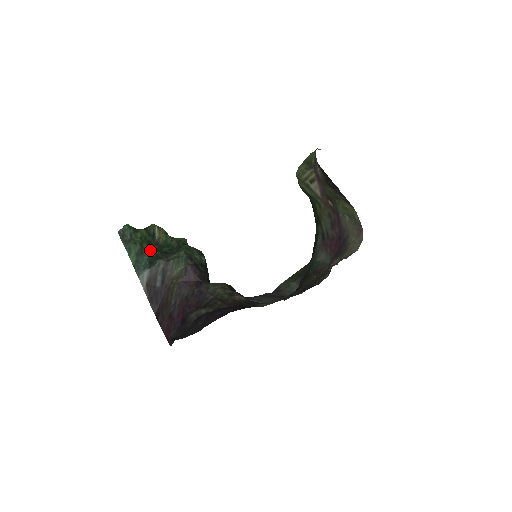
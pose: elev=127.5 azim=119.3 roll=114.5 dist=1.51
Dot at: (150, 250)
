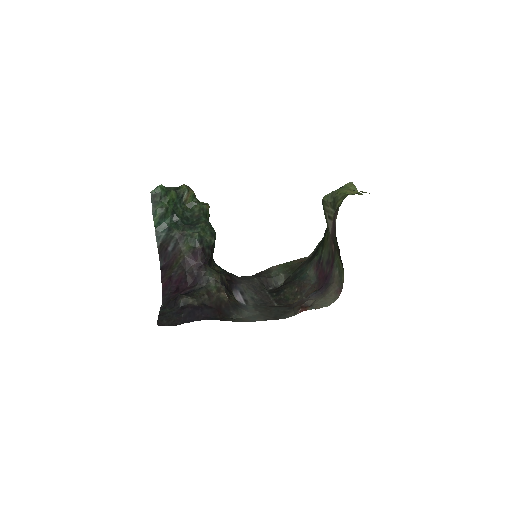
Dot at: (173, 214)
